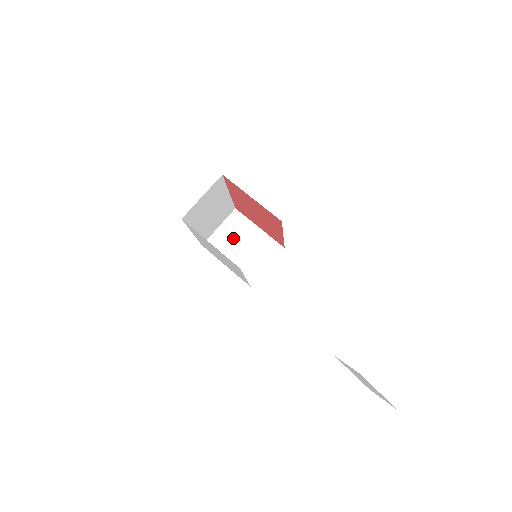
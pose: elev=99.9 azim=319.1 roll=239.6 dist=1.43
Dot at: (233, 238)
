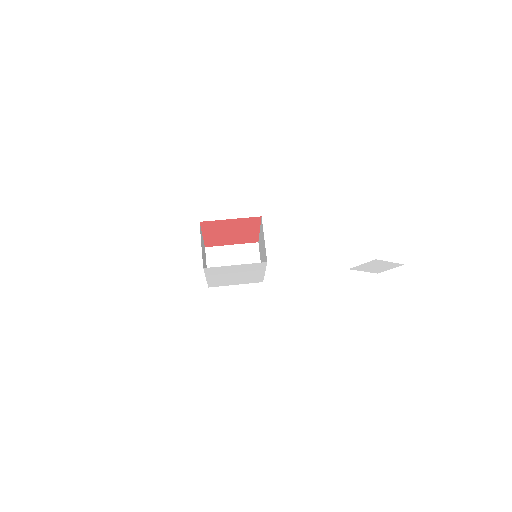
Dot at: (223, 265)
